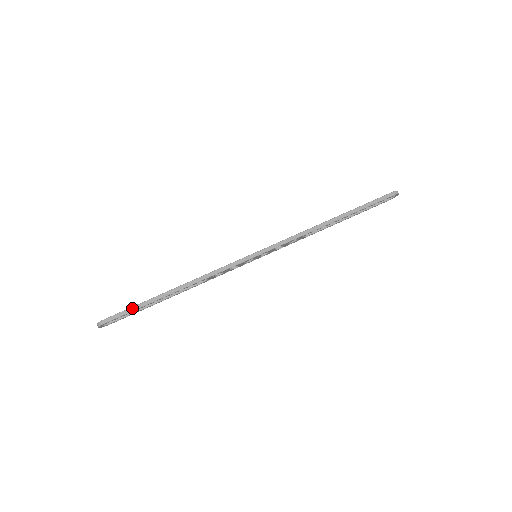
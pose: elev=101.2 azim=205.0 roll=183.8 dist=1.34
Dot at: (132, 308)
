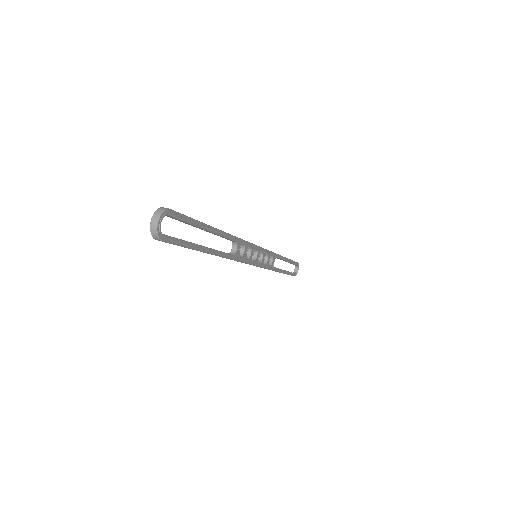
Dot at: (190, 218)
